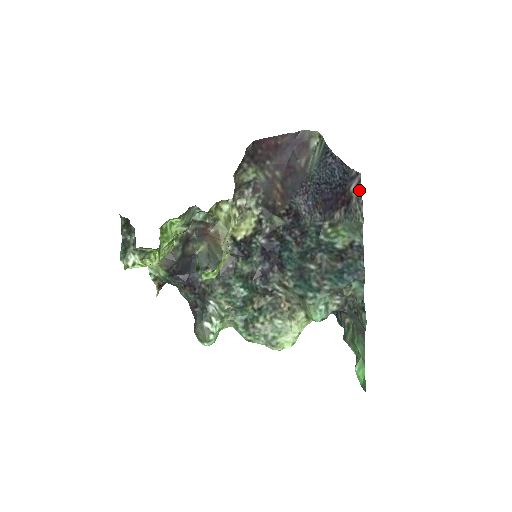
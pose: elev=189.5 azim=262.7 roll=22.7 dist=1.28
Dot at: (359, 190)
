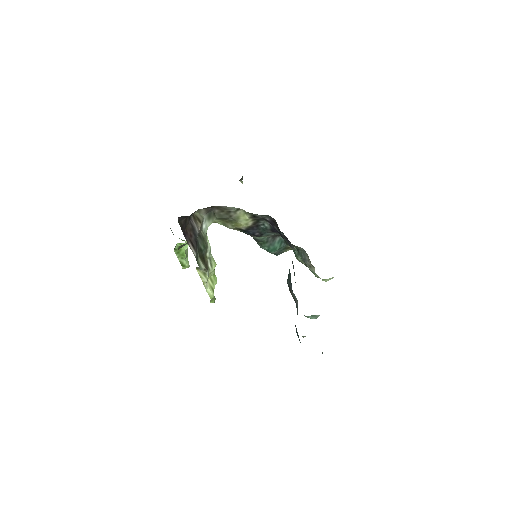
Dot at: occluded
